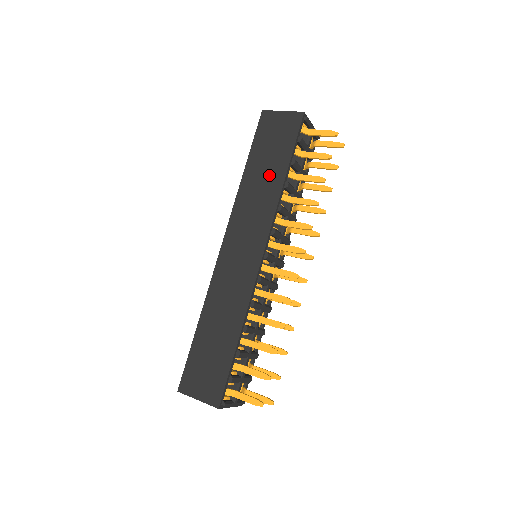
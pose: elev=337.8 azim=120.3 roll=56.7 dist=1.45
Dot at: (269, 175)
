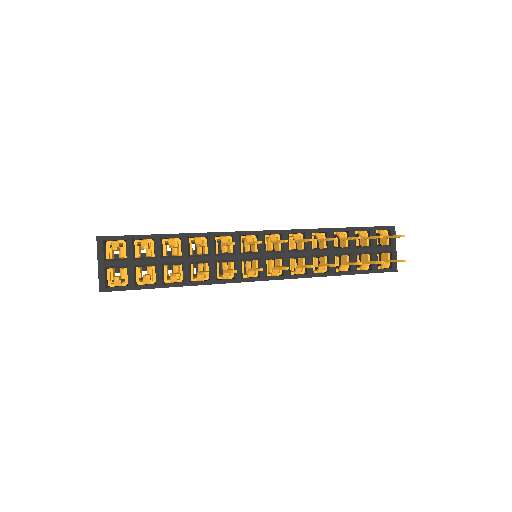
Dot at: occluded
